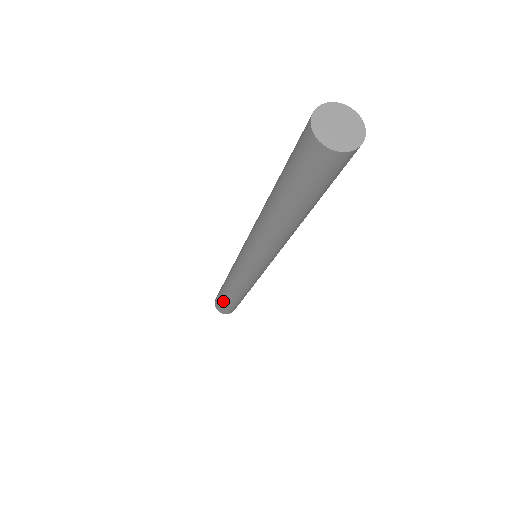
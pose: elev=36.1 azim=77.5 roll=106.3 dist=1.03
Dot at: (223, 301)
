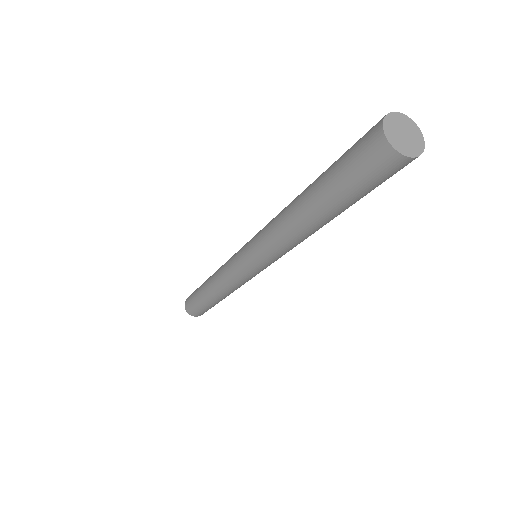
Dot at: (197, 296)
